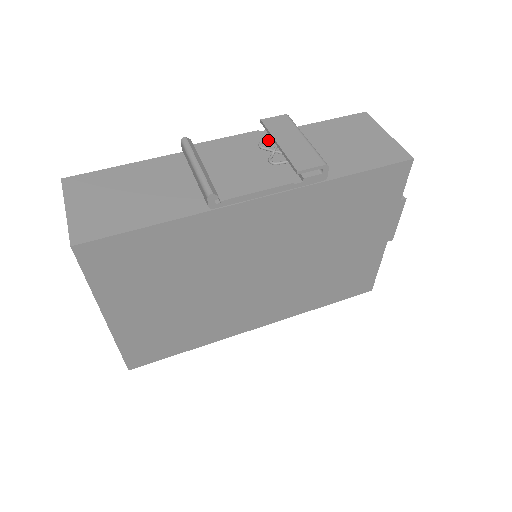
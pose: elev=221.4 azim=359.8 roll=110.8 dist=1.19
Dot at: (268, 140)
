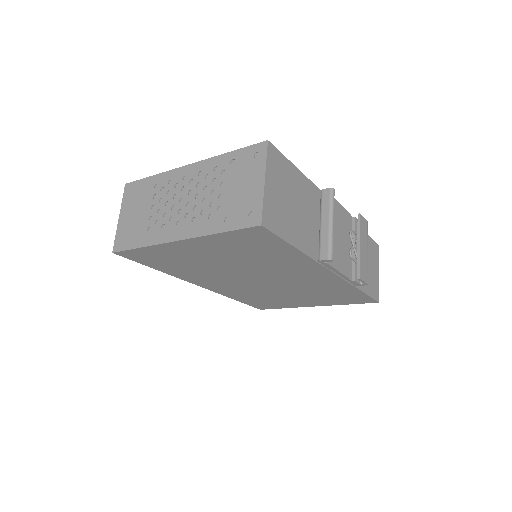
Dot at: (354, 232)
